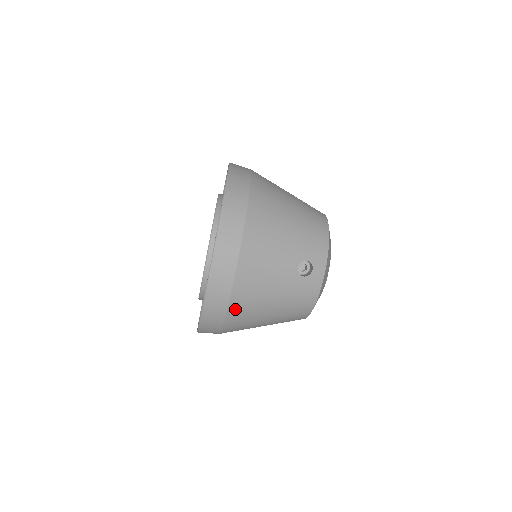
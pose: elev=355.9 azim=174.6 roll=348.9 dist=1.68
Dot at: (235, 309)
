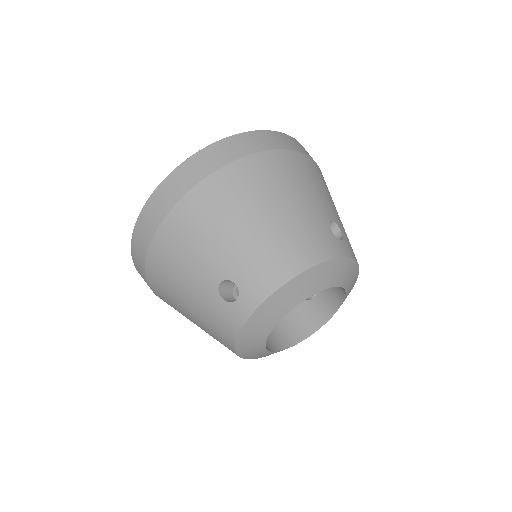
Dot at: (153, 279)
